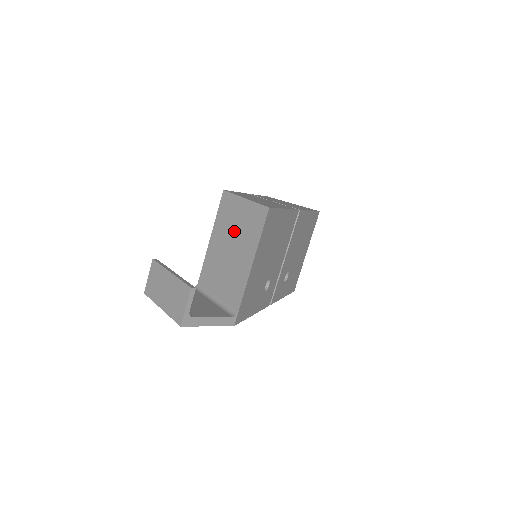
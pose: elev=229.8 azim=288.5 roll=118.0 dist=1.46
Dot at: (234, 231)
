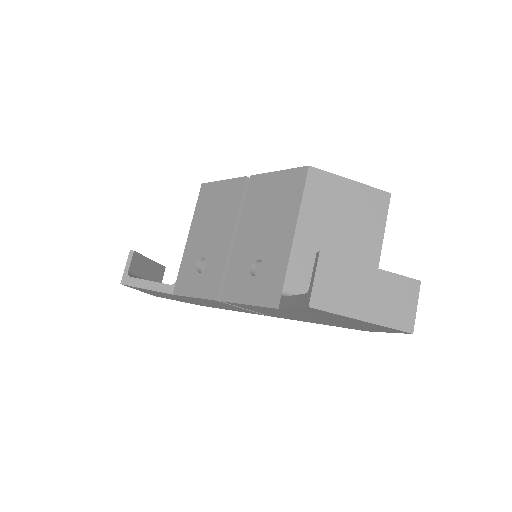
Dot at: (342, 218)
